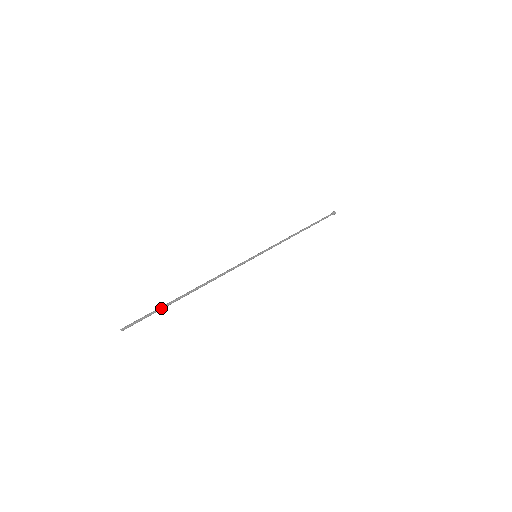
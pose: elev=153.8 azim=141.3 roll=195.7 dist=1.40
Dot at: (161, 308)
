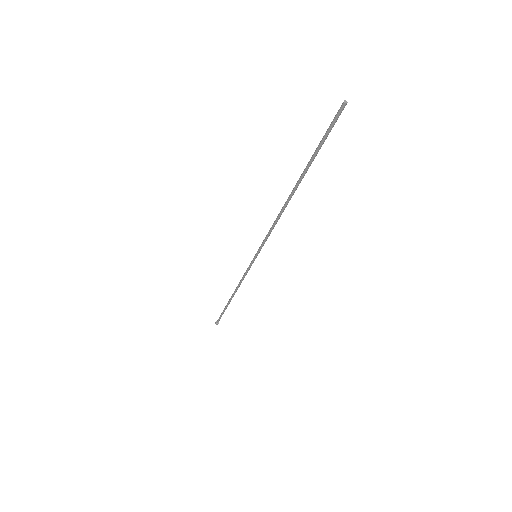
Dot at: (315, 152)
